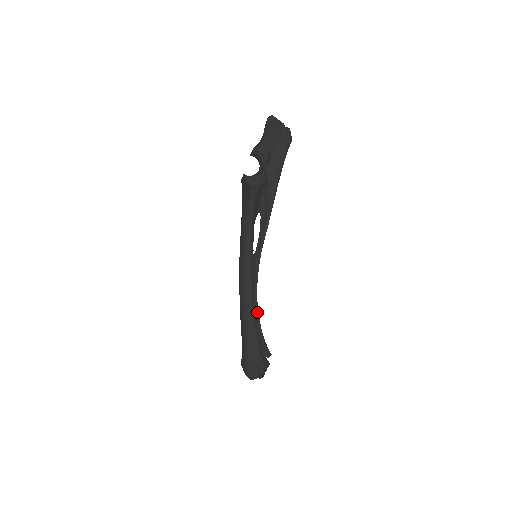
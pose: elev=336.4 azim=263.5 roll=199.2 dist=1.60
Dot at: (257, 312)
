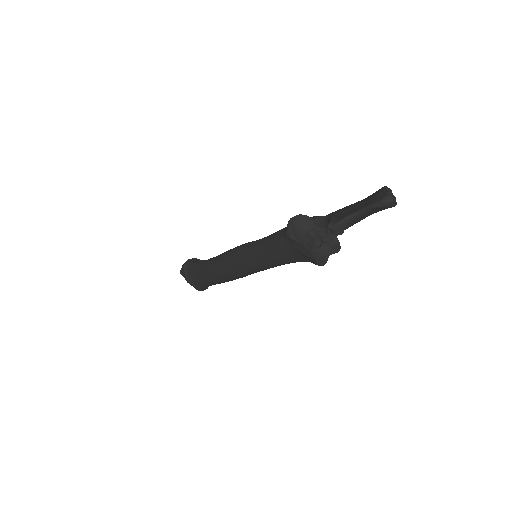
Dot at: occluded
